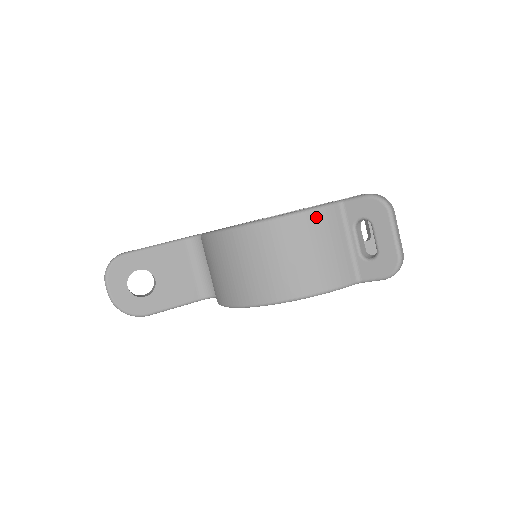
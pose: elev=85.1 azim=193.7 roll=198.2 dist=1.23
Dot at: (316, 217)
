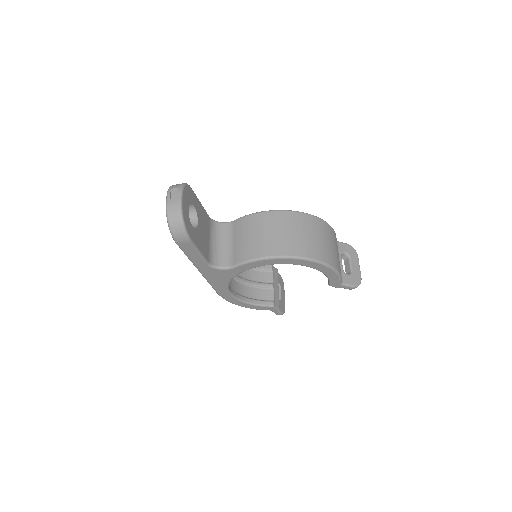
Dot at: occluded
